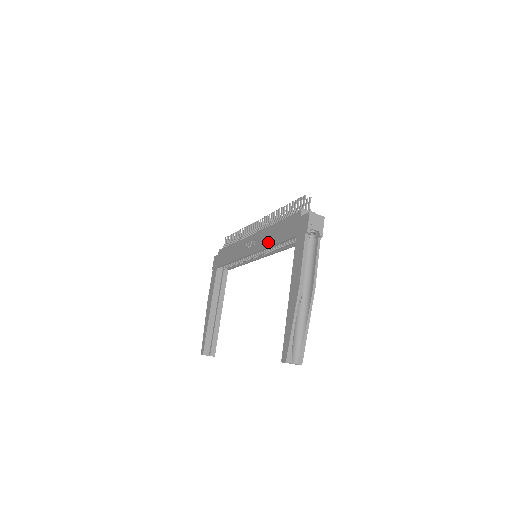
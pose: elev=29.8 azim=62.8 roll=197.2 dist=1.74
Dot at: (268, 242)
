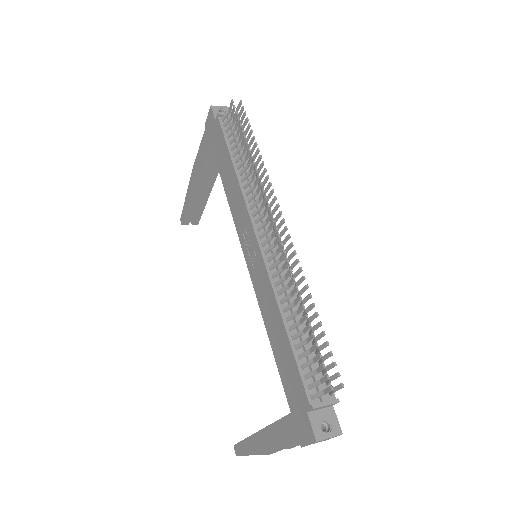
Dot at: (265, 316)
